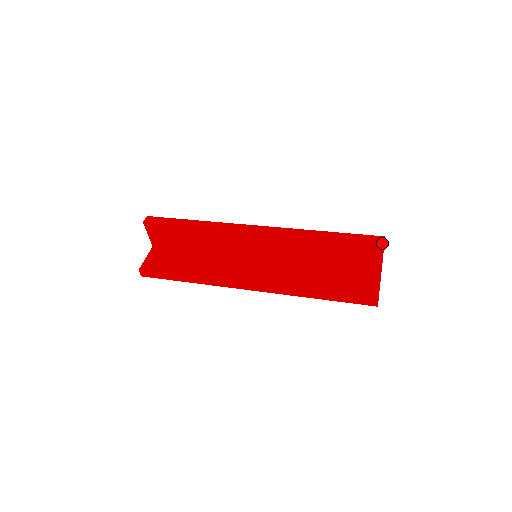
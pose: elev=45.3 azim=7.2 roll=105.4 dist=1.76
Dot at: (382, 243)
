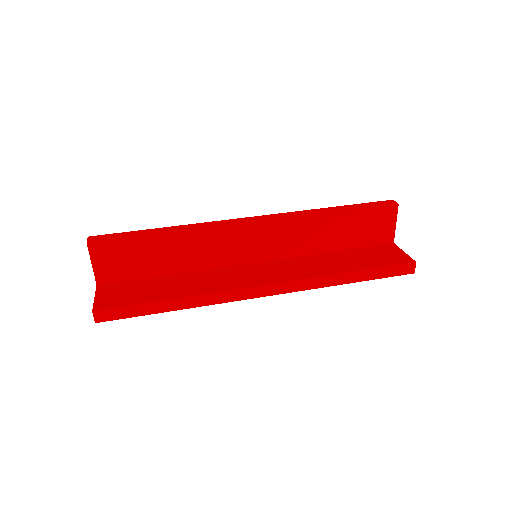
Dot at: (396, 203)
